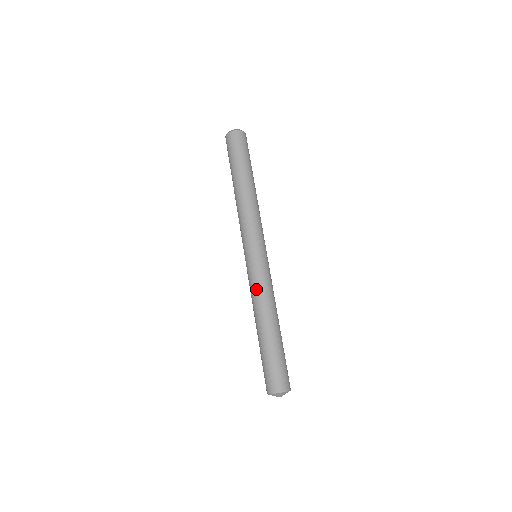
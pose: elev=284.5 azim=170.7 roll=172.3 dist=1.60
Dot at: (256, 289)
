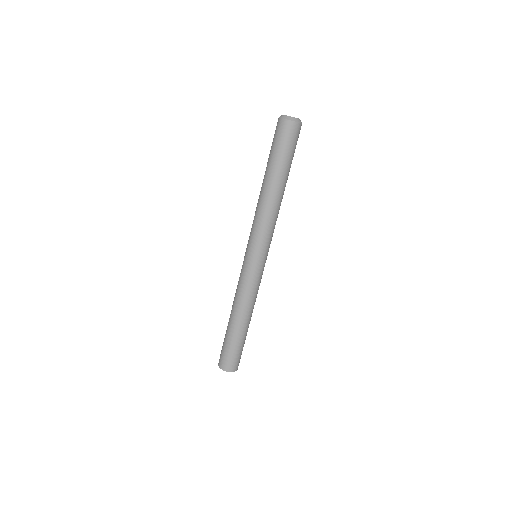
Dot at: (245, 290)
